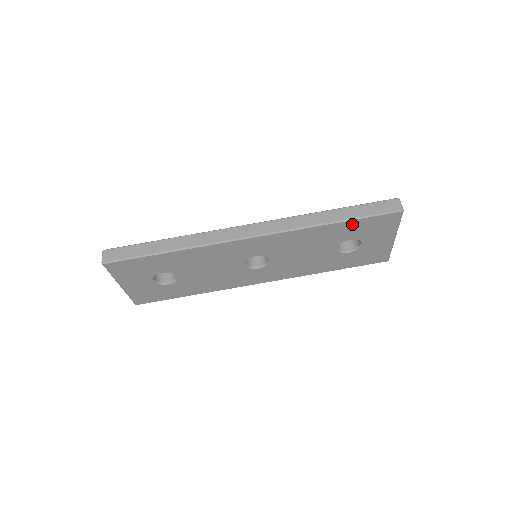
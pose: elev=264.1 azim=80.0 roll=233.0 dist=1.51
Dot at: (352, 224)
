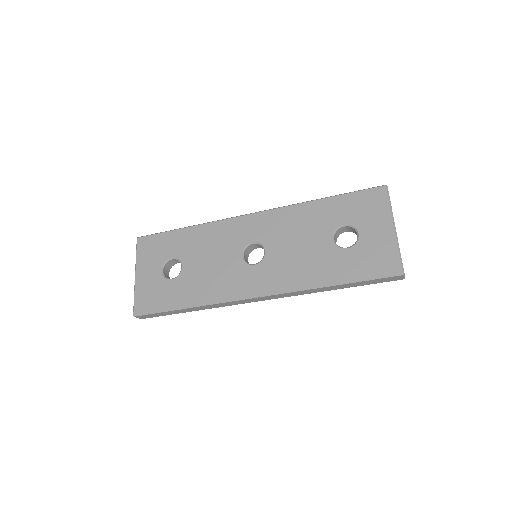
Dot at: occluded
